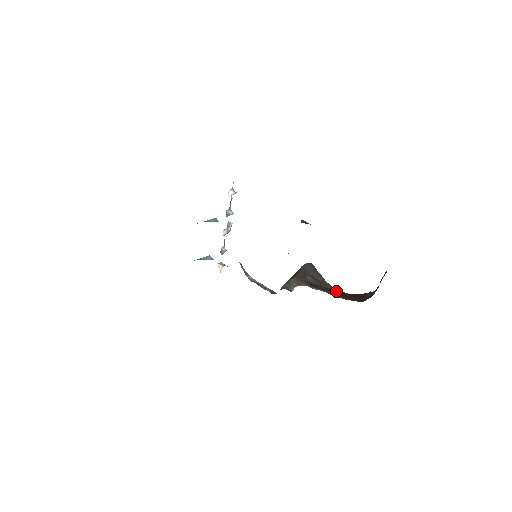
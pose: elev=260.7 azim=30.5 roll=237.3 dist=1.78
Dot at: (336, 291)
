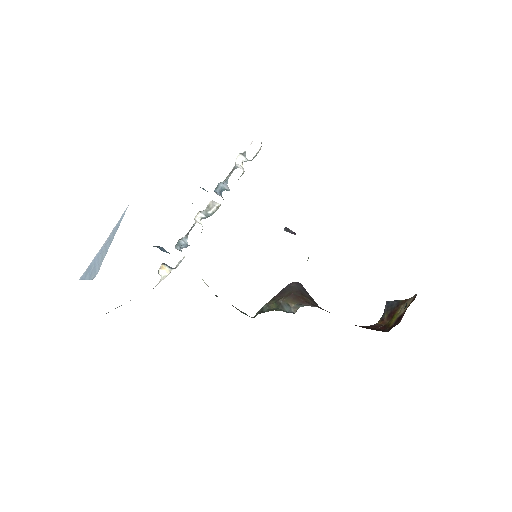
Dot at: occluded
